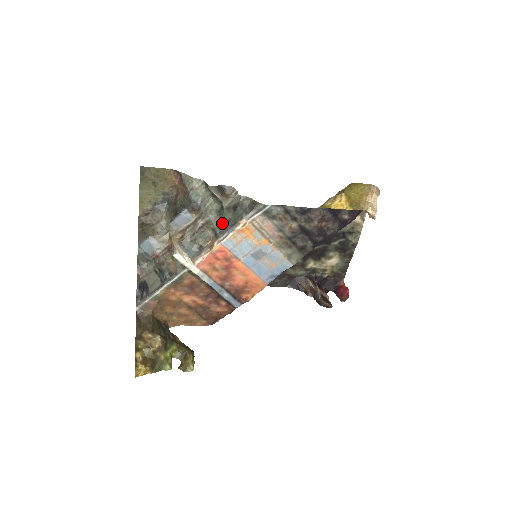
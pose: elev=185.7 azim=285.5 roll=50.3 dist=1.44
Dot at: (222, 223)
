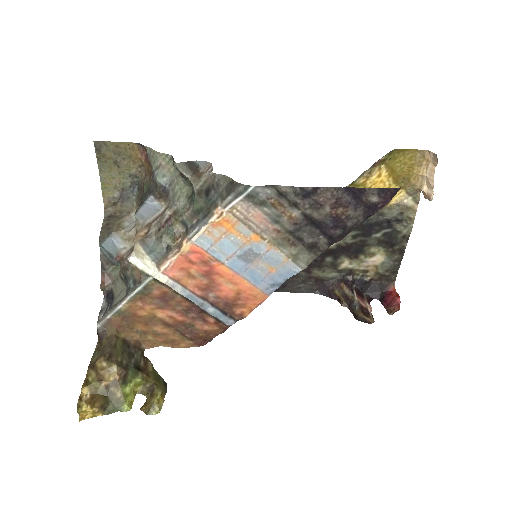
Dot at: (193, 213)
